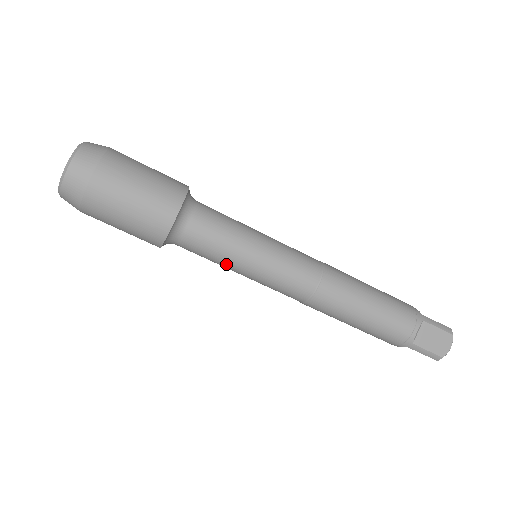
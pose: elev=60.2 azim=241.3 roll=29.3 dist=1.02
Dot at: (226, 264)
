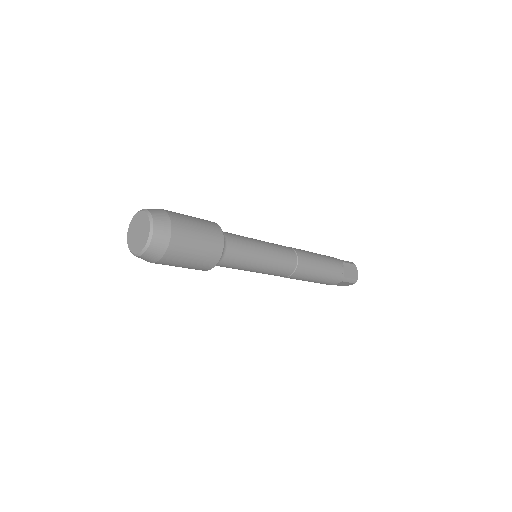
Dot at: occluded
